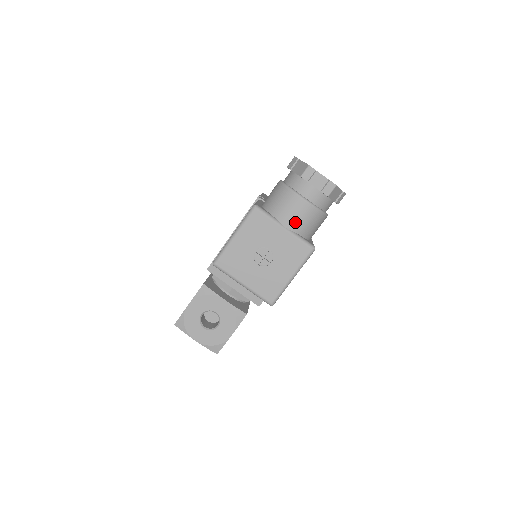
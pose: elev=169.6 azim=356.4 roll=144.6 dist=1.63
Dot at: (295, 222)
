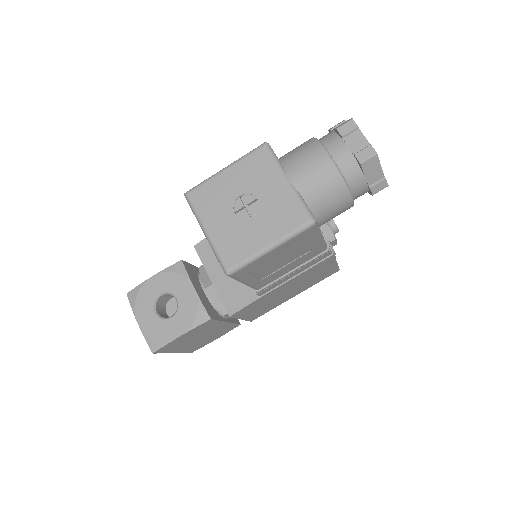
Dot at: (305, 179)
